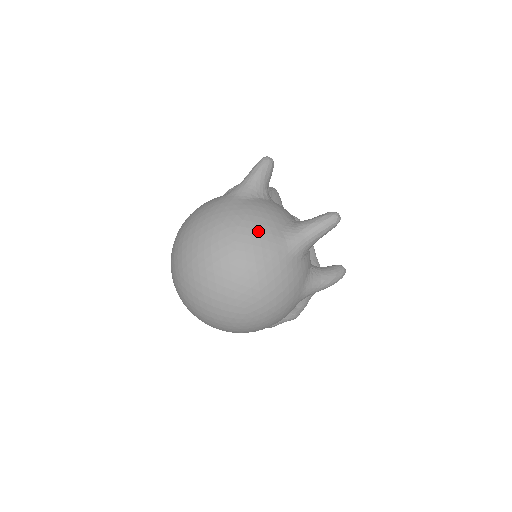
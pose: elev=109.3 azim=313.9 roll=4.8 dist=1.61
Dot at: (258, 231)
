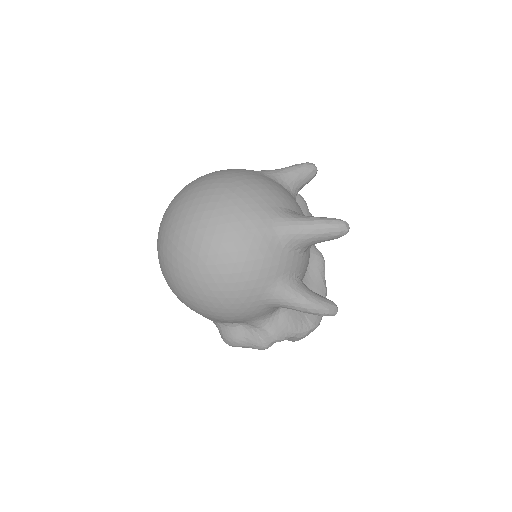
Dot at: (254, 192)
